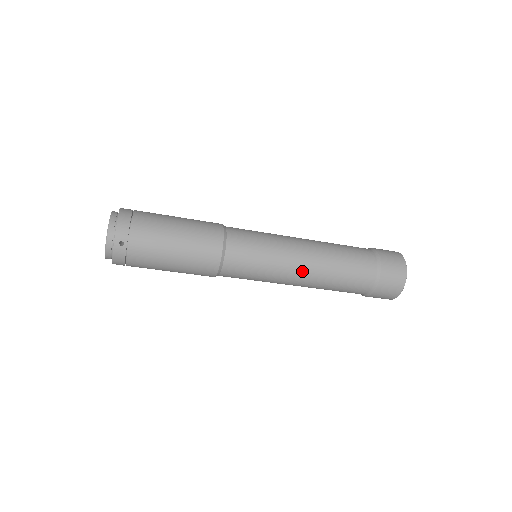
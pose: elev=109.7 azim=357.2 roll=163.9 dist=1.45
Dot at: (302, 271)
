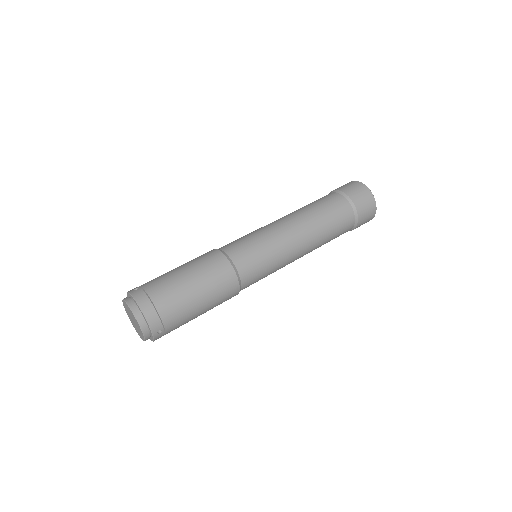
Dot at: (301, 254)
